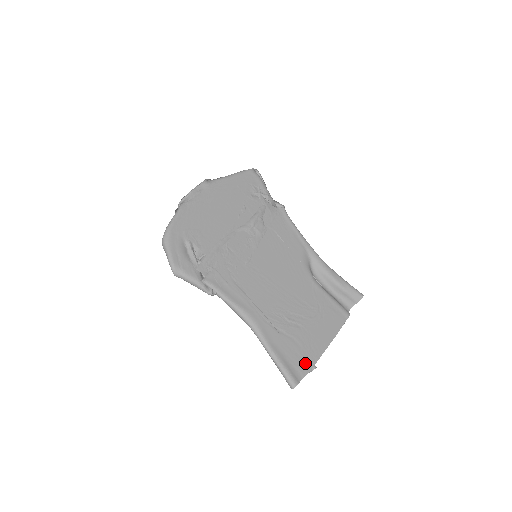
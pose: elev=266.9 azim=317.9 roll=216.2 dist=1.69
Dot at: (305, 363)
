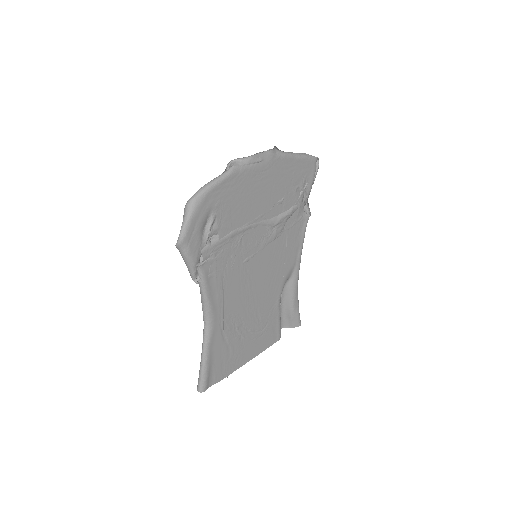
Dot at: (223, 372)
